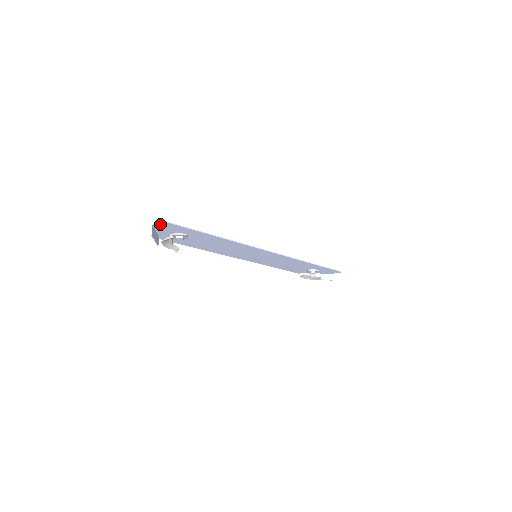
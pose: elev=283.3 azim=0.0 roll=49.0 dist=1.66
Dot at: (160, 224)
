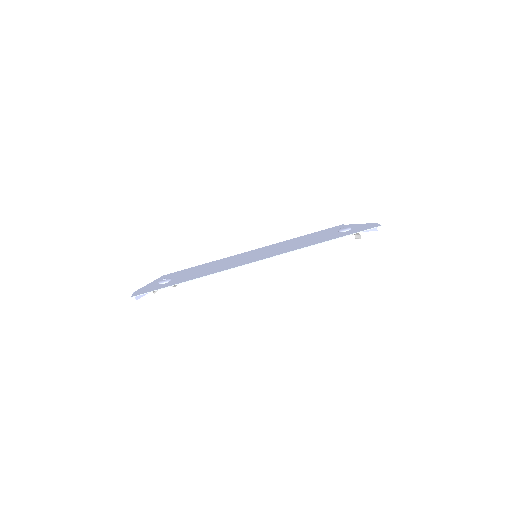
Dot at: (136, 293)
